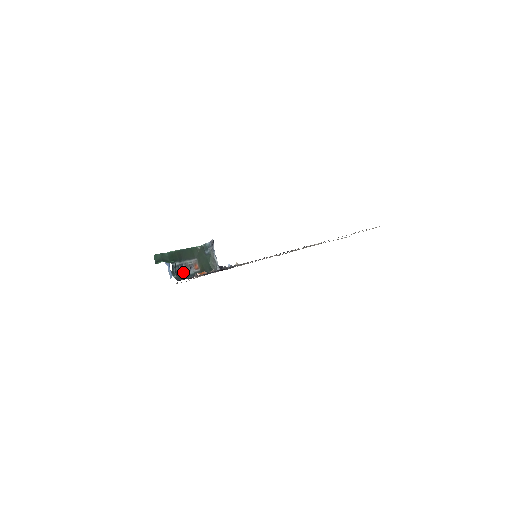
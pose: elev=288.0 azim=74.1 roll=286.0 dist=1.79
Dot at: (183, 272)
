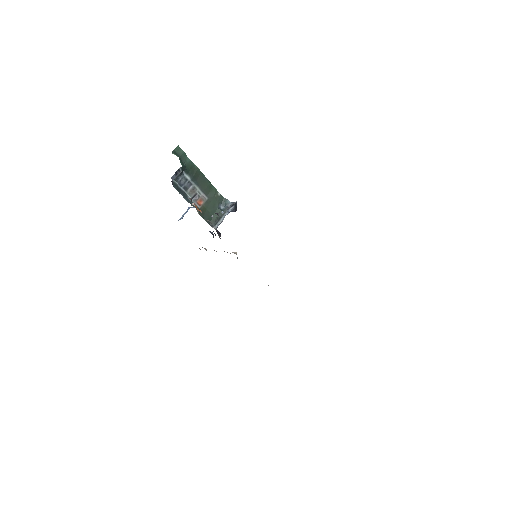
Dot at: (185, 189)
